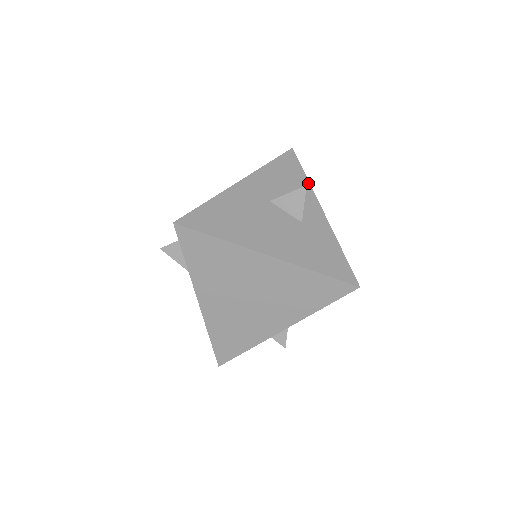
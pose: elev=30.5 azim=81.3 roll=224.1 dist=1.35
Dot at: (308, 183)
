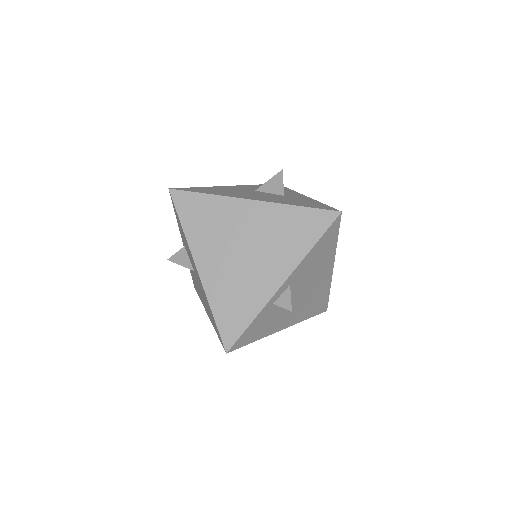
Dot at: (291, 190)
